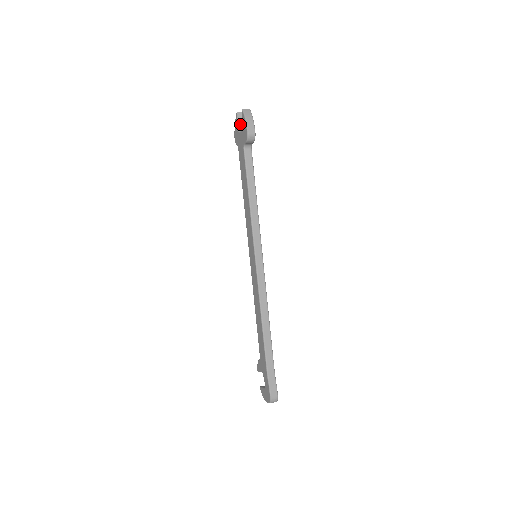
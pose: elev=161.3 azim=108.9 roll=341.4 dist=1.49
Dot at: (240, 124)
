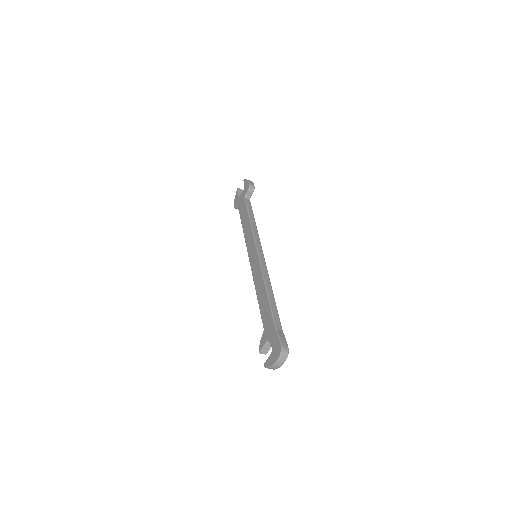
Dot at: (240, 194)
